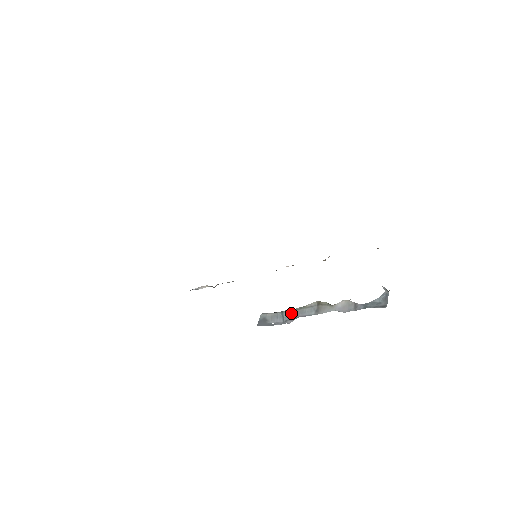
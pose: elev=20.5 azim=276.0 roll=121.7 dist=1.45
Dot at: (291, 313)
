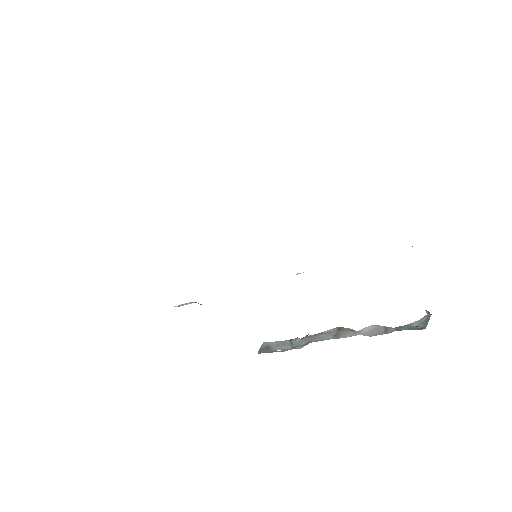
Dot at: (302, 340)
